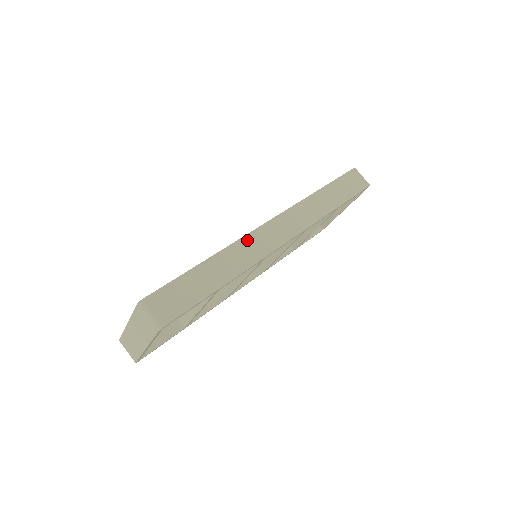
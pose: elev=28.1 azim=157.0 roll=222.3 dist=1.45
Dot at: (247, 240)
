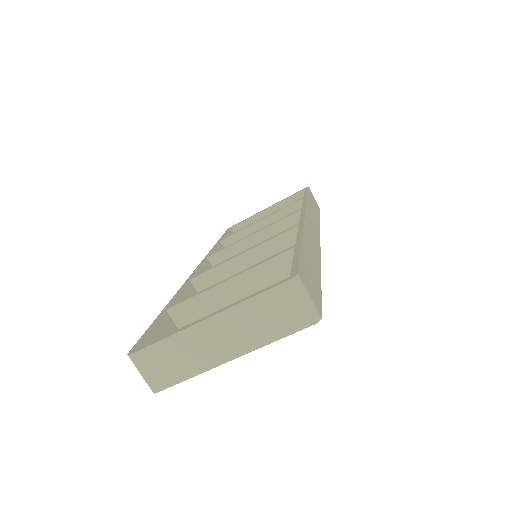
Dot at: (307, 228)
